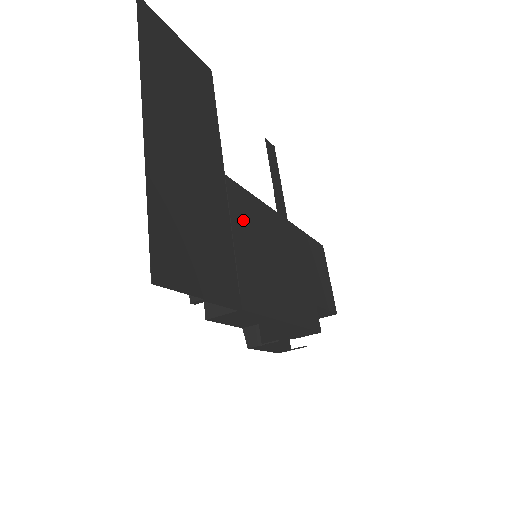
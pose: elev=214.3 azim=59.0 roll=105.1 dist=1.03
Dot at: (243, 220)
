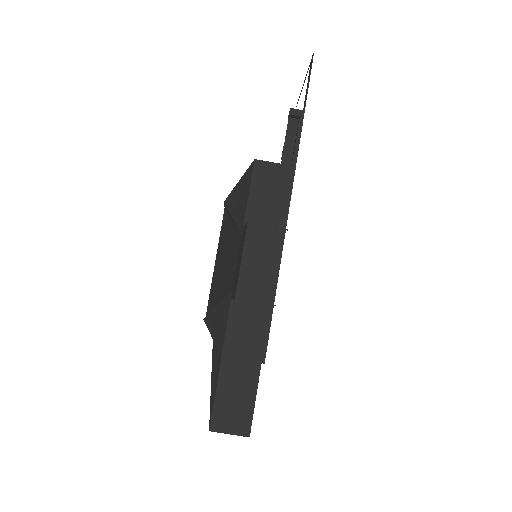
Dot at: occluded
